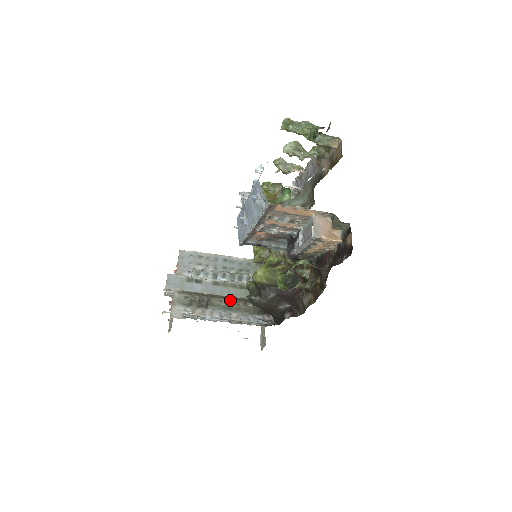
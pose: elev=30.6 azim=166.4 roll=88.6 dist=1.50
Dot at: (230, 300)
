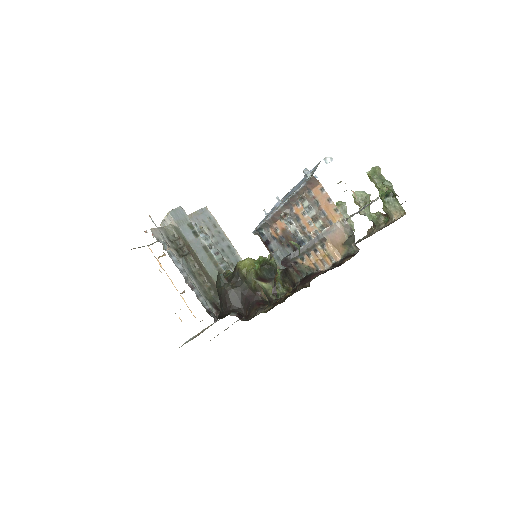
Dot at: (202, 273)
